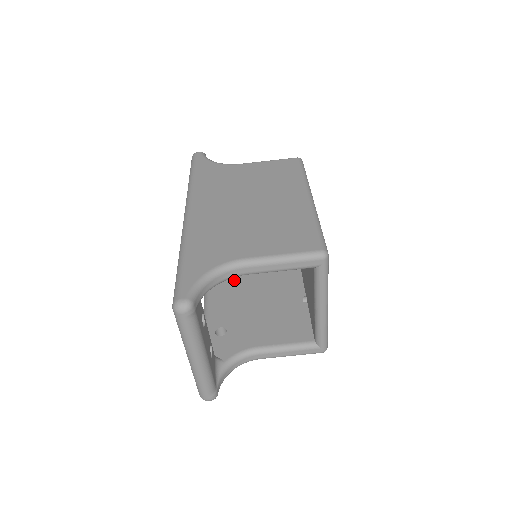
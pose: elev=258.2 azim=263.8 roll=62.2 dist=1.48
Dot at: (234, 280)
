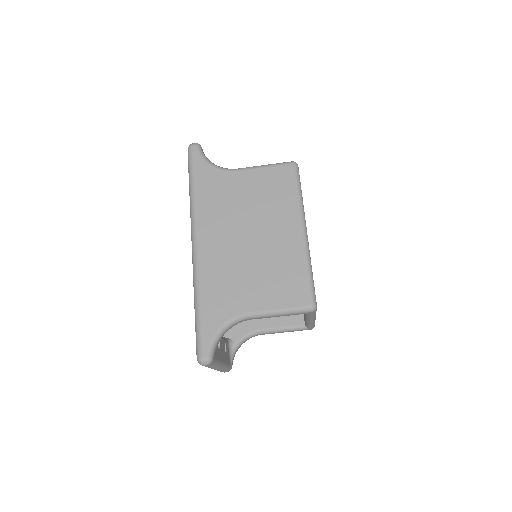
Dot at: occluded
